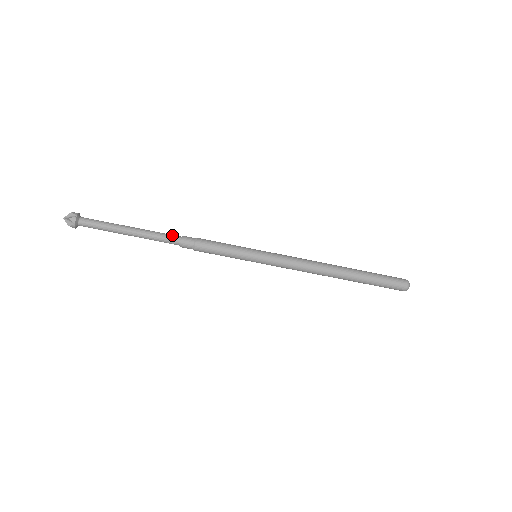
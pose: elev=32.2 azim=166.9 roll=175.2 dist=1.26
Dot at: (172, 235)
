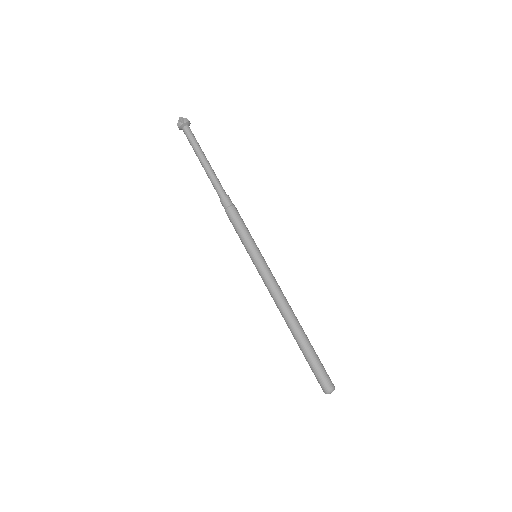
Dot at: (222, 189)
